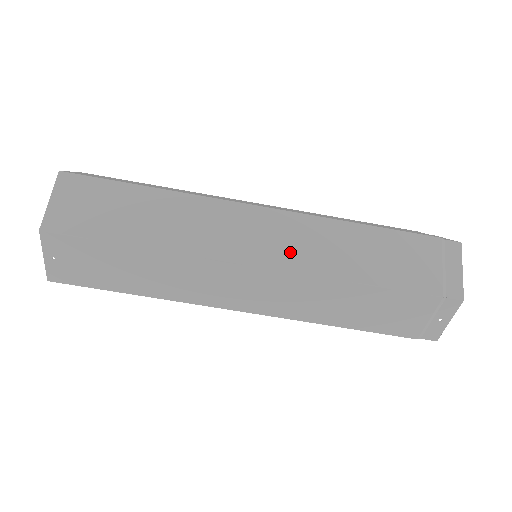
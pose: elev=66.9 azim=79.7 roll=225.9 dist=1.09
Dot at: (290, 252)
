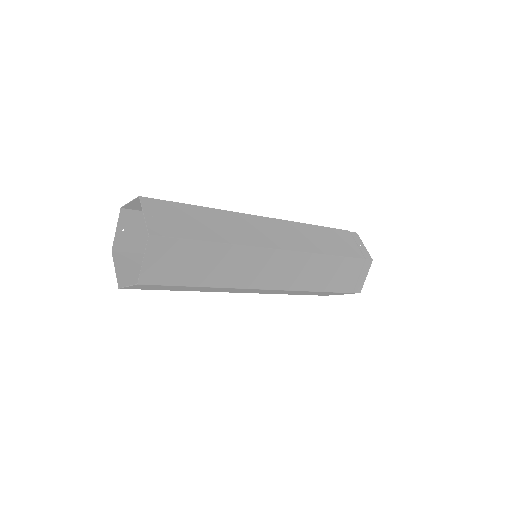
Dot at: (288, 278)
